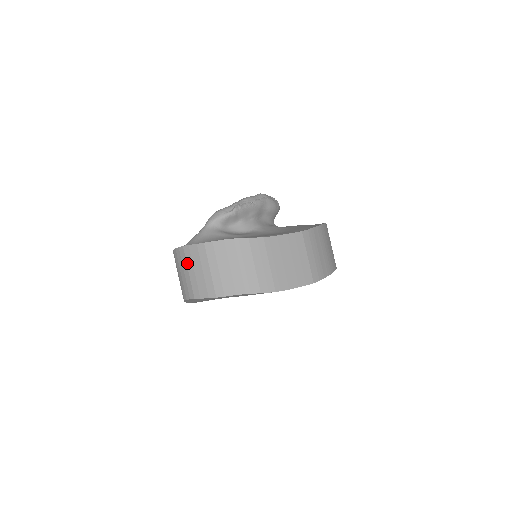
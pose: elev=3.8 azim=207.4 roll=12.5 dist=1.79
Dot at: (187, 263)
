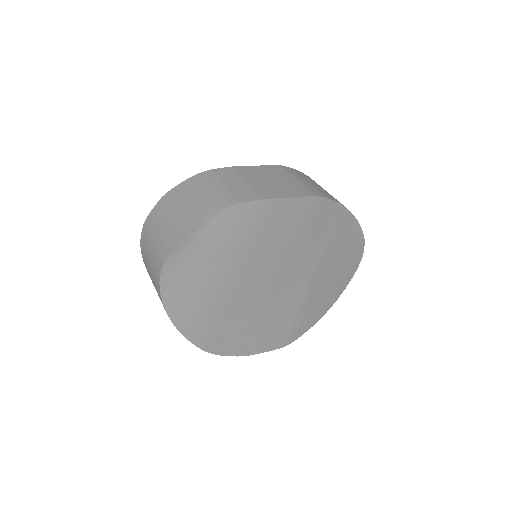
Dot at: (150, 235)
